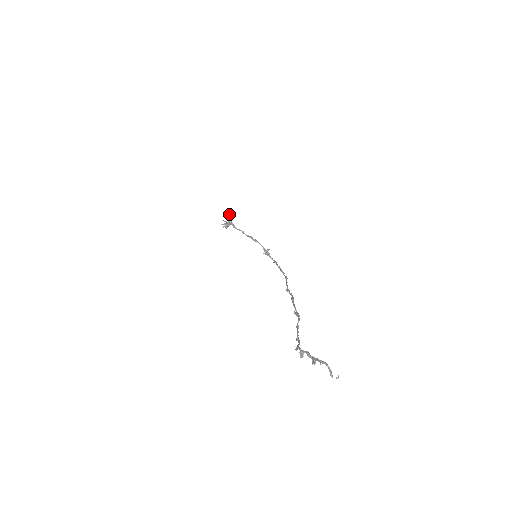
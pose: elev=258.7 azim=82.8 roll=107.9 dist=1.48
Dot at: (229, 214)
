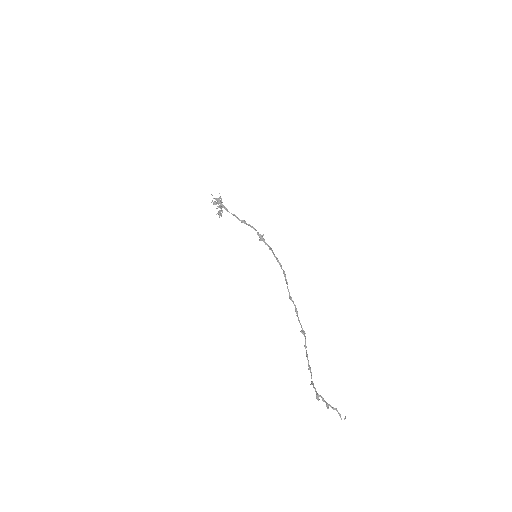
Dot at: occluded
